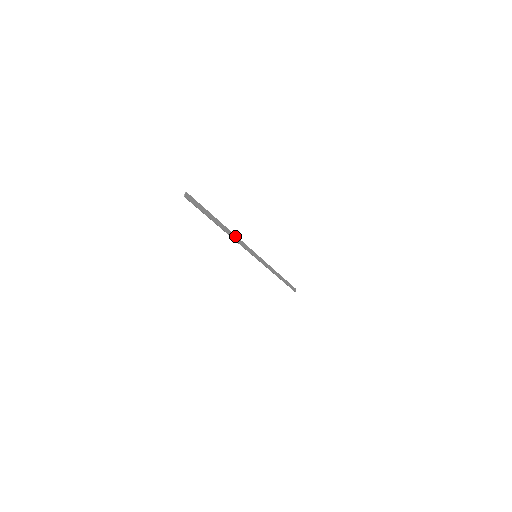
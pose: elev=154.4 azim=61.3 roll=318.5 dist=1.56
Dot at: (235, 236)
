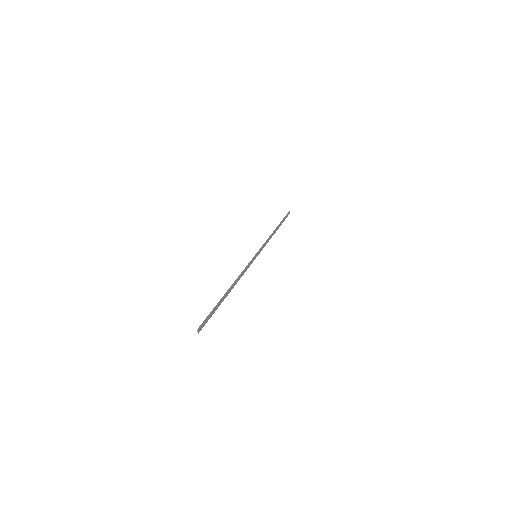
Dot at: (238, 278)
